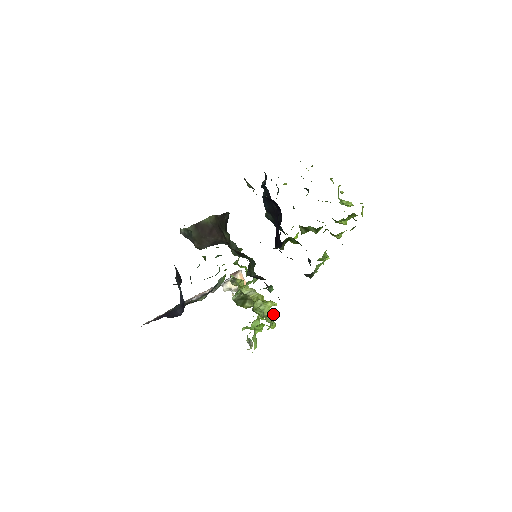
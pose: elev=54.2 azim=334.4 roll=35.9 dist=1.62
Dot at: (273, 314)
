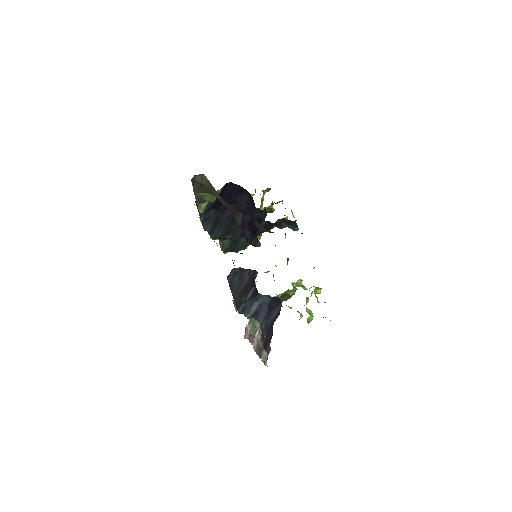
Dot at: occluded
